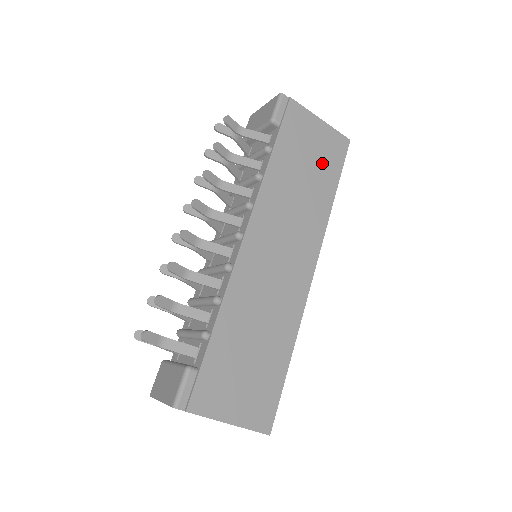
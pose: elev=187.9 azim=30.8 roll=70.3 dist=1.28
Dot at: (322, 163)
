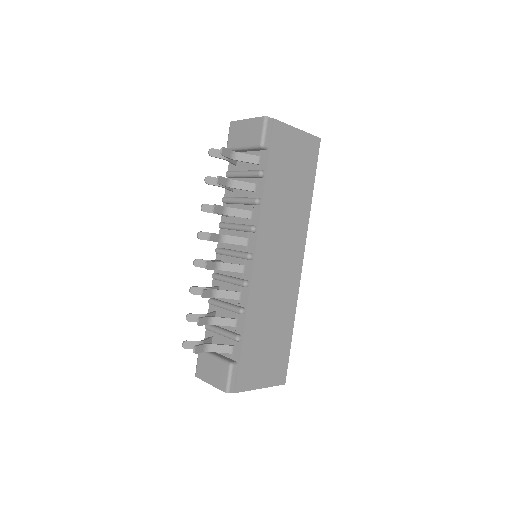
Dot at: (302, 170)
